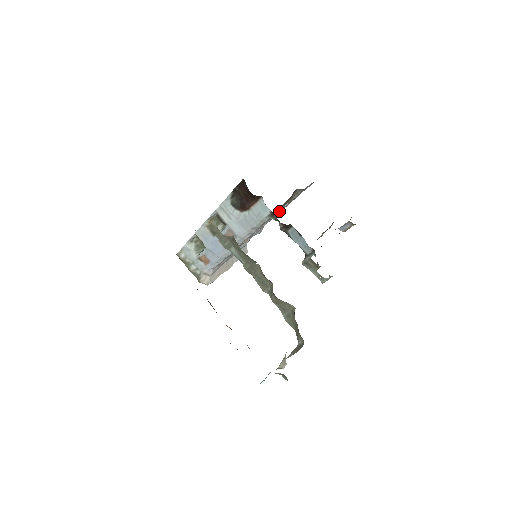
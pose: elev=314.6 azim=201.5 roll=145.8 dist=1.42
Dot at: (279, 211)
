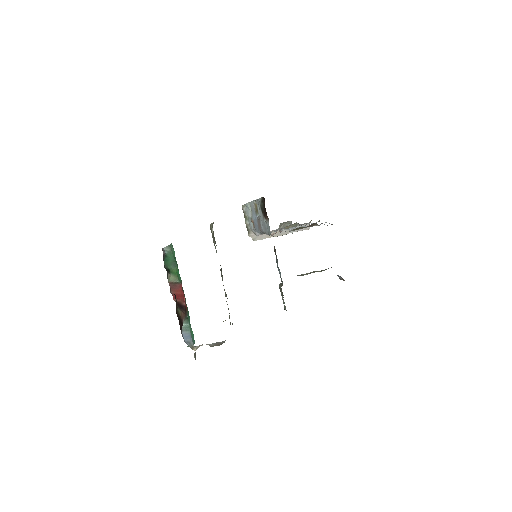
Dot at: occluded
